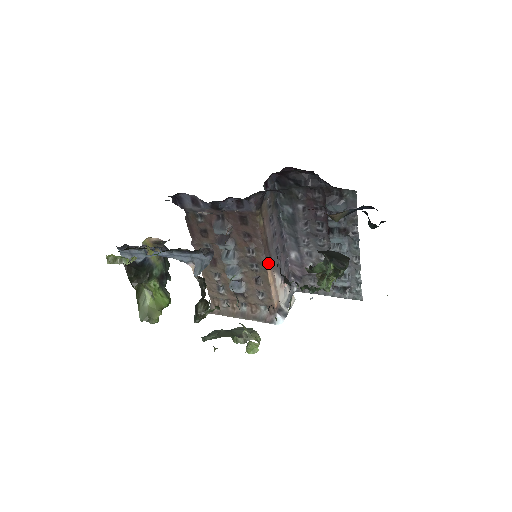
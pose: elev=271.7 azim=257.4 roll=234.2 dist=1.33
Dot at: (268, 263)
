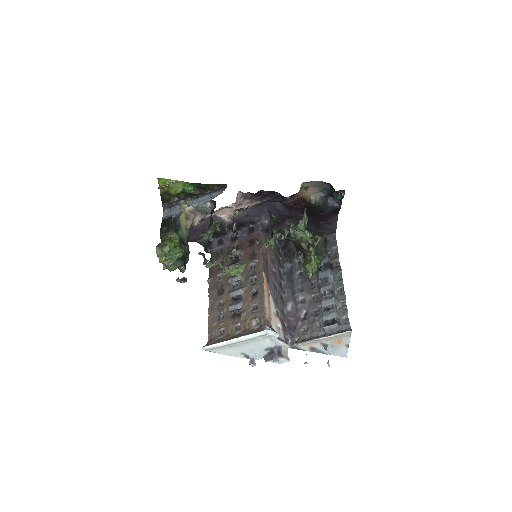
Dot at: (265, 276)
